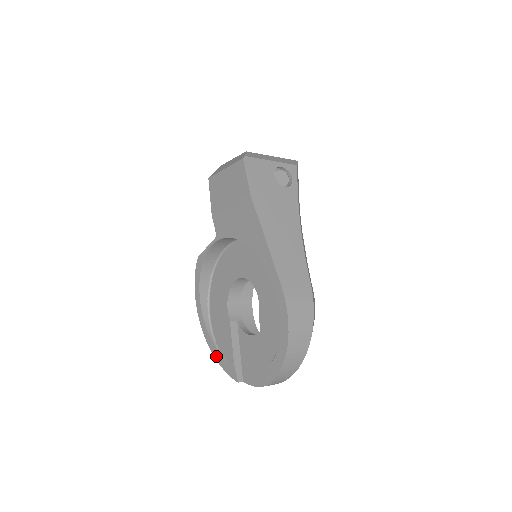
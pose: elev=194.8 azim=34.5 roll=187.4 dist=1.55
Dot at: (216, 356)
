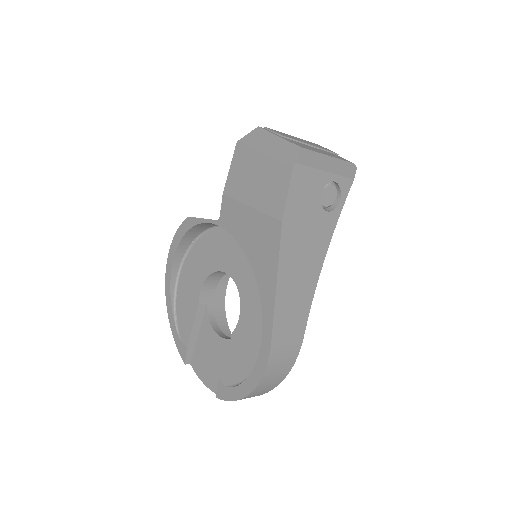
Dot at: (171, 322)
